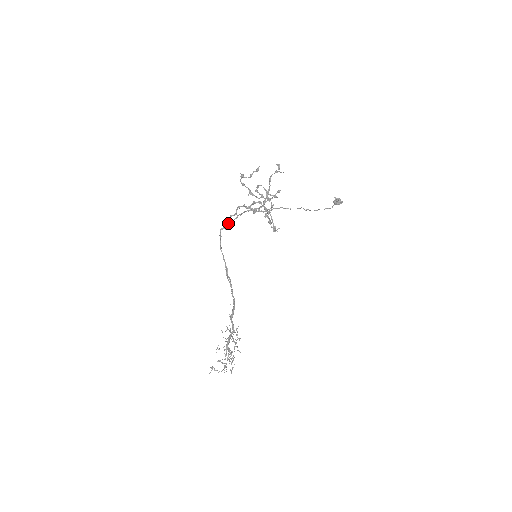
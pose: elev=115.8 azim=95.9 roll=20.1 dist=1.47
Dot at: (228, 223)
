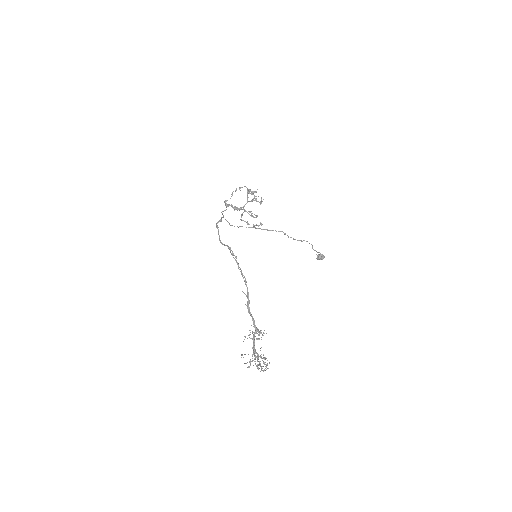
Dot at: (221, 217)
